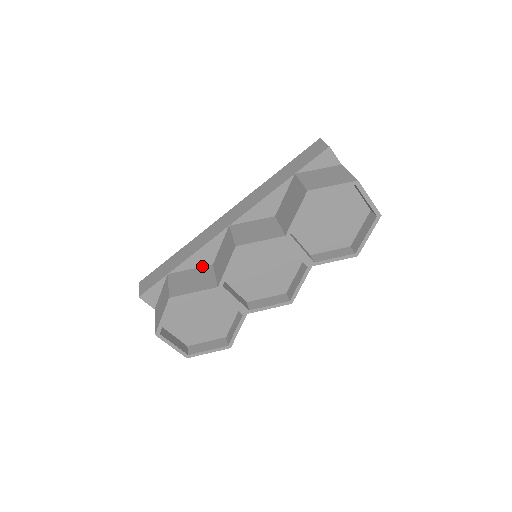
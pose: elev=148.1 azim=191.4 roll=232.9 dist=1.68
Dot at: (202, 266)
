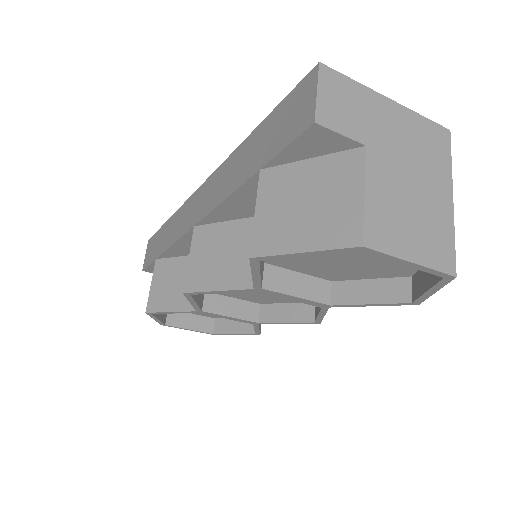
Dot at: occluded
